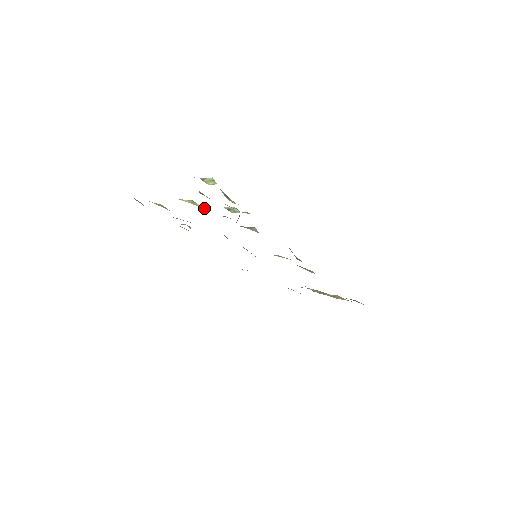
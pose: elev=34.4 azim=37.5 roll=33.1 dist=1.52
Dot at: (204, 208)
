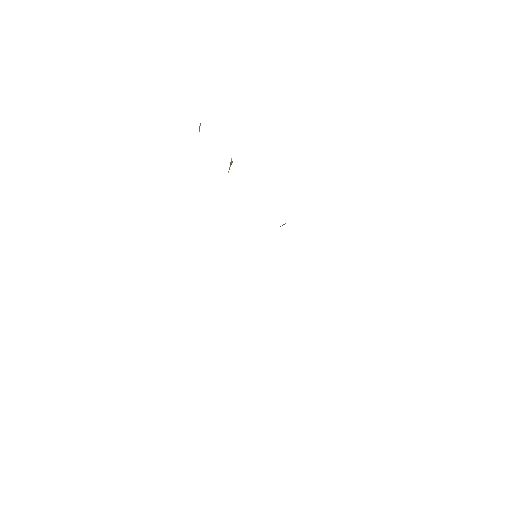
Dot at: occluded
